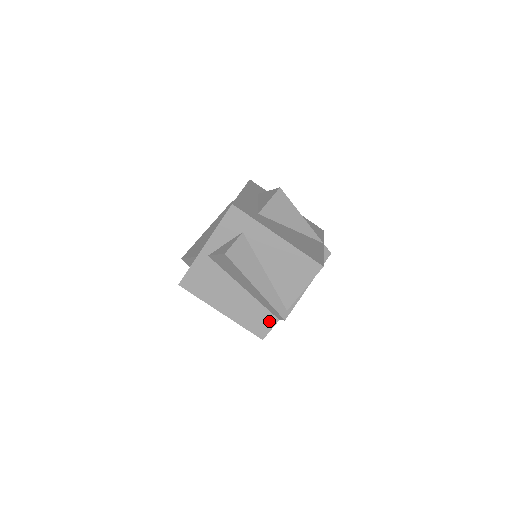
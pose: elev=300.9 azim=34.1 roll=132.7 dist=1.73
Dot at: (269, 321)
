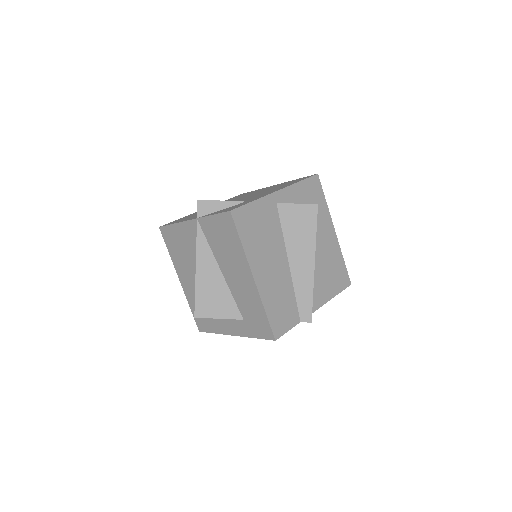
Dot at: (291, 318)
